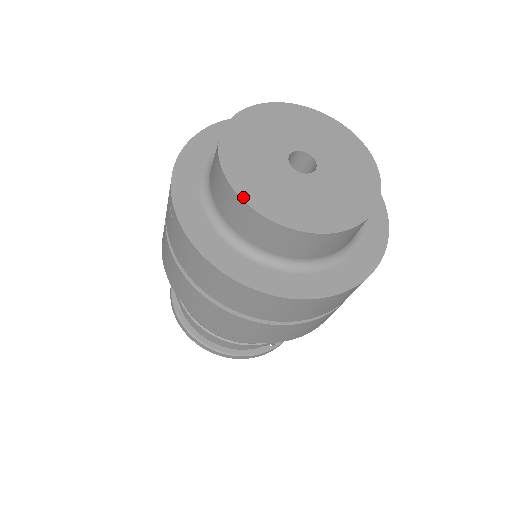
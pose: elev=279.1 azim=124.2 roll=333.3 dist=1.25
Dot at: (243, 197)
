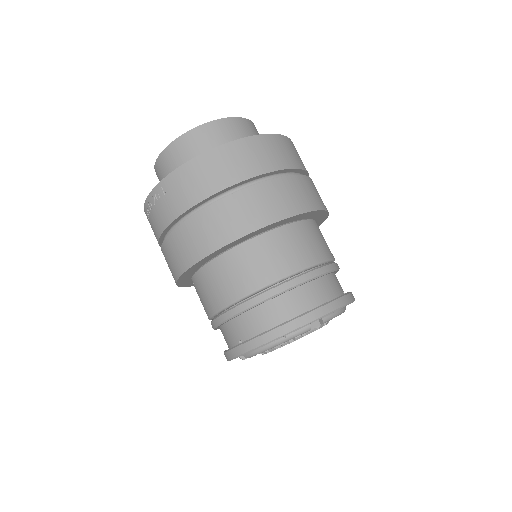
Dot at: (190, 131)
